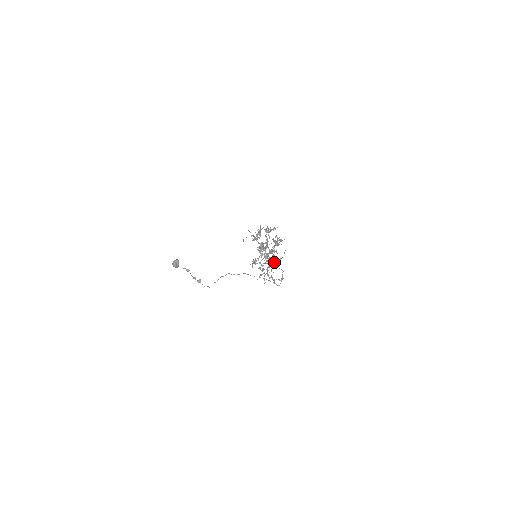
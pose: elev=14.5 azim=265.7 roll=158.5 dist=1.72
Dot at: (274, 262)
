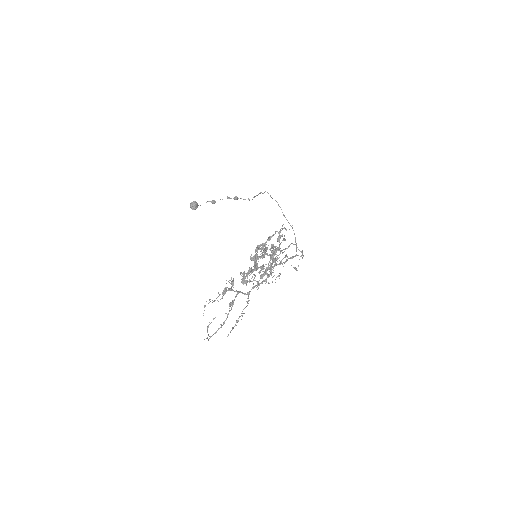
Dot at: occluded
